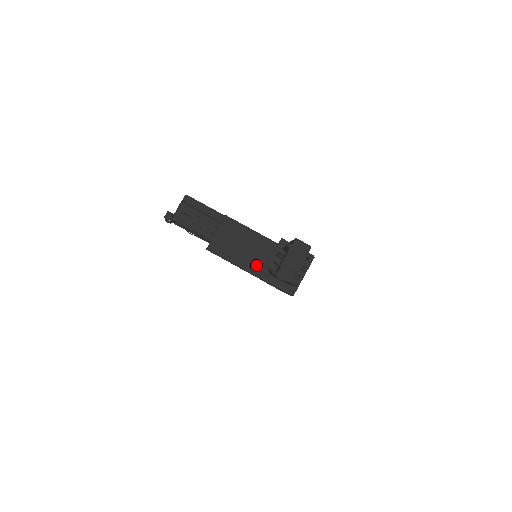
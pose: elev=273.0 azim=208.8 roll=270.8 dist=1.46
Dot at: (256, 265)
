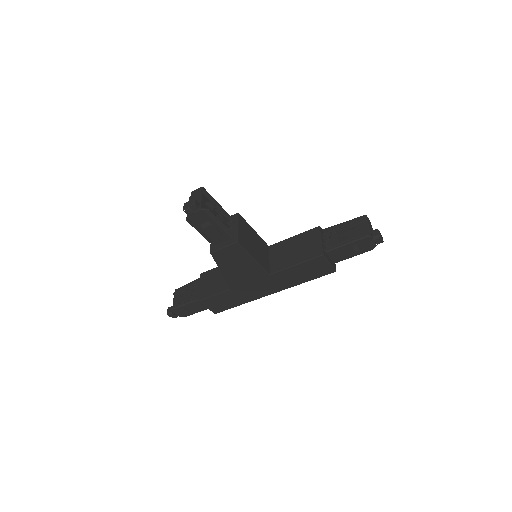
Dot at: (265, 262)
